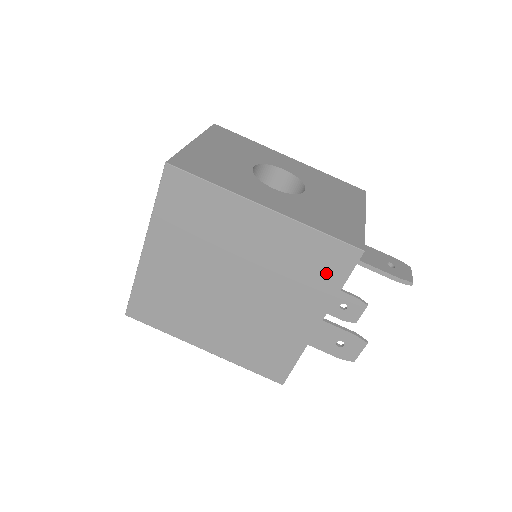
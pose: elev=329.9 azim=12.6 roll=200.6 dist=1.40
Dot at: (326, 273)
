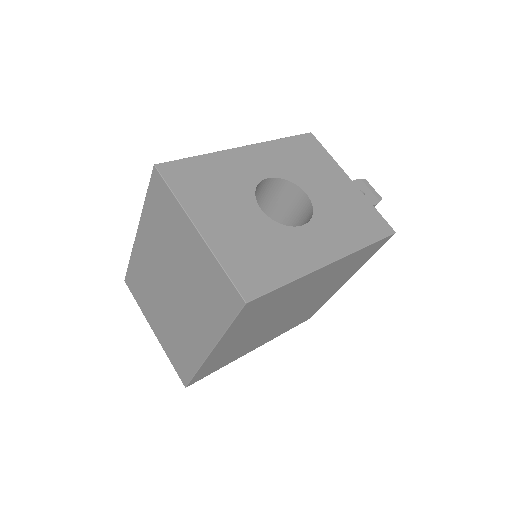
Dot at: (363, 259)
